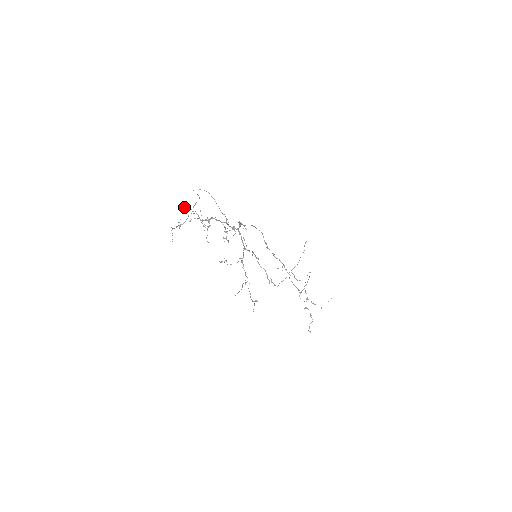
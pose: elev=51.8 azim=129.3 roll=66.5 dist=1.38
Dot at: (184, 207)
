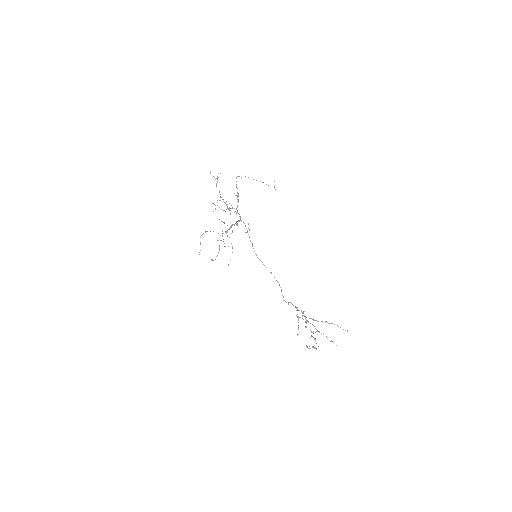
Dot at: occluded
